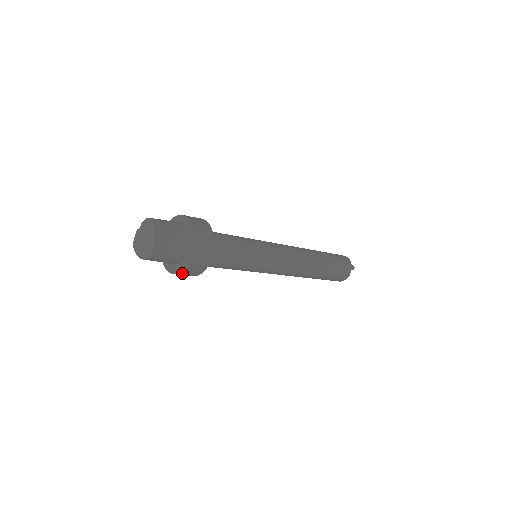
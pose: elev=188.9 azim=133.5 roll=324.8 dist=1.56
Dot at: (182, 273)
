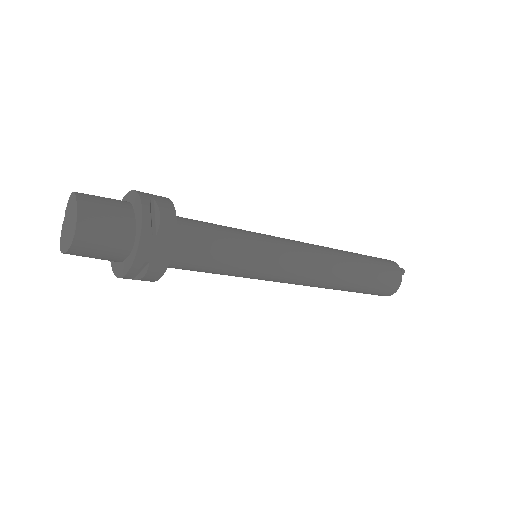
Dot at: (137, 265)
